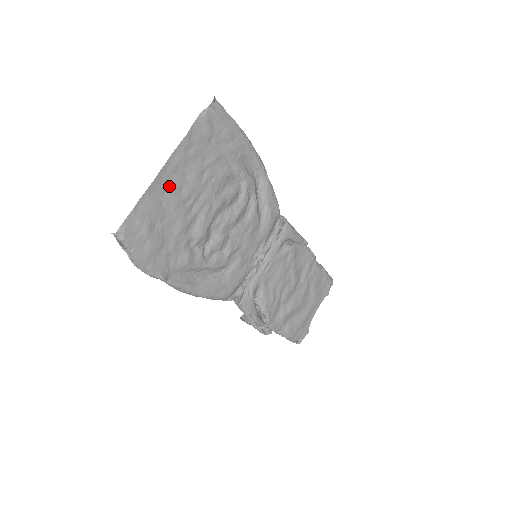
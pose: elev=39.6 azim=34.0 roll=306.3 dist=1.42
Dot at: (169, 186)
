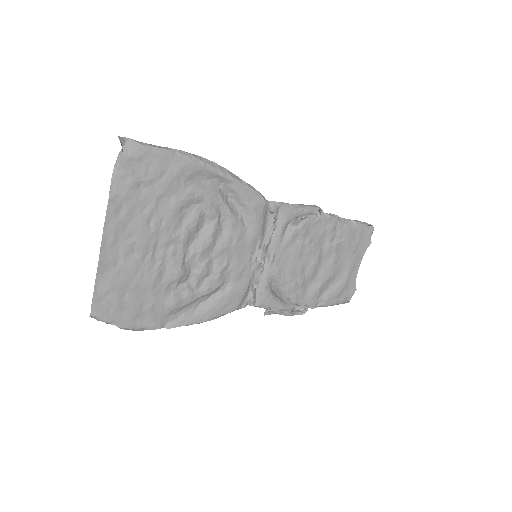
Dot at: (118, 255)
